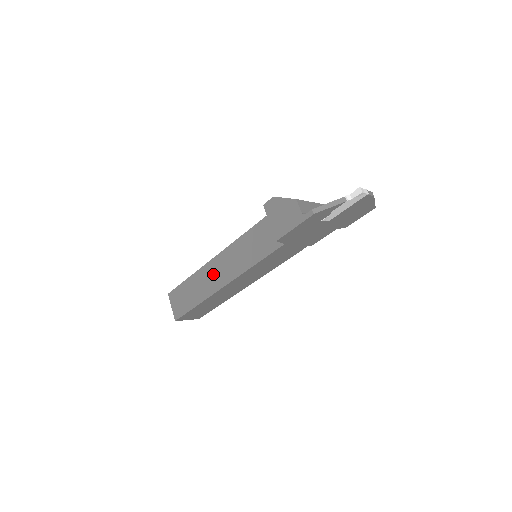
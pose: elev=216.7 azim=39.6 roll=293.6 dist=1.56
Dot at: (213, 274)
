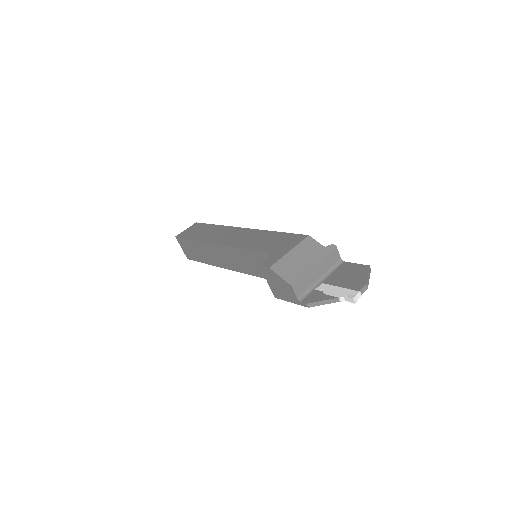
Dot at: (217, 255)
